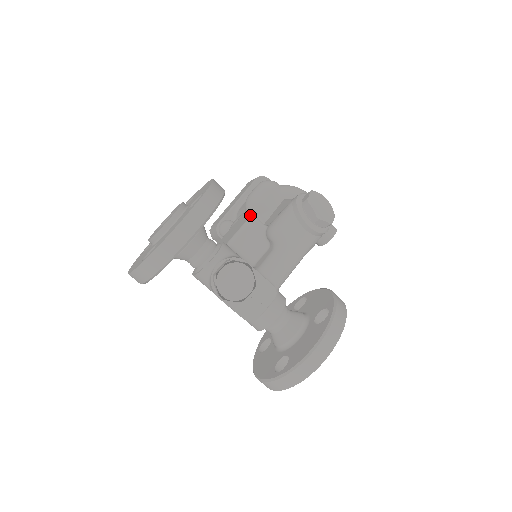
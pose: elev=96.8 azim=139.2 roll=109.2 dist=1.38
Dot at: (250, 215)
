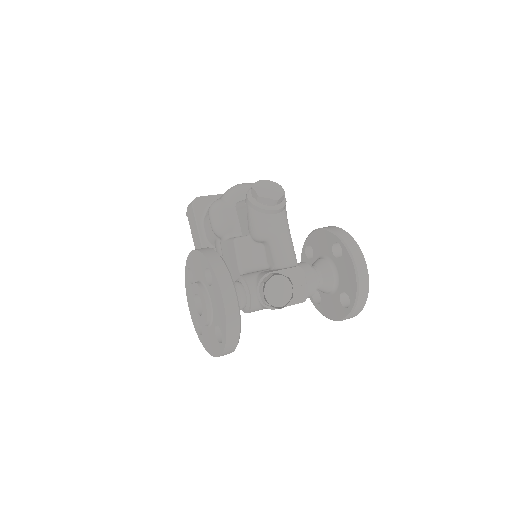
Dot at: (231, 240)
